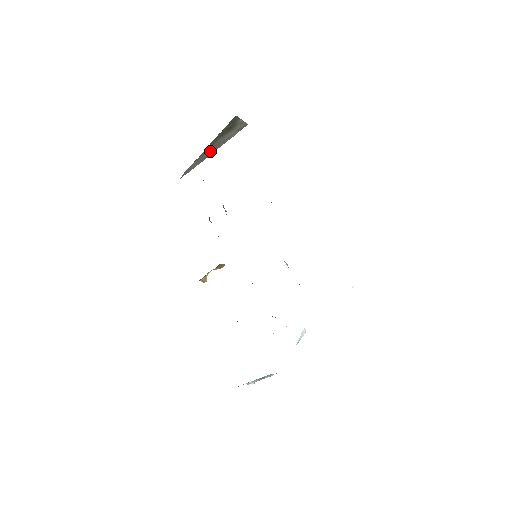
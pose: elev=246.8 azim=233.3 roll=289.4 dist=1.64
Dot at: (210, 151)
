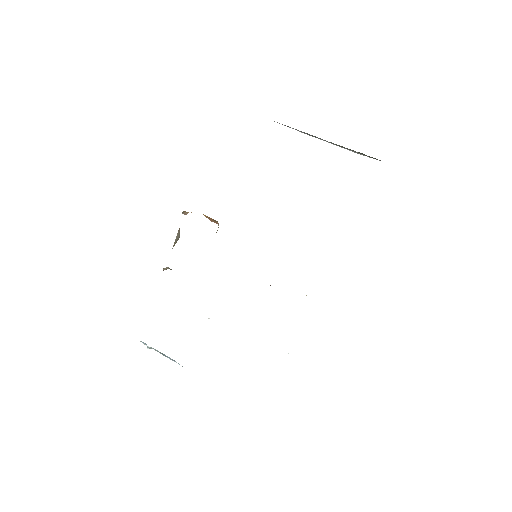
Dot at: (319, 138)
